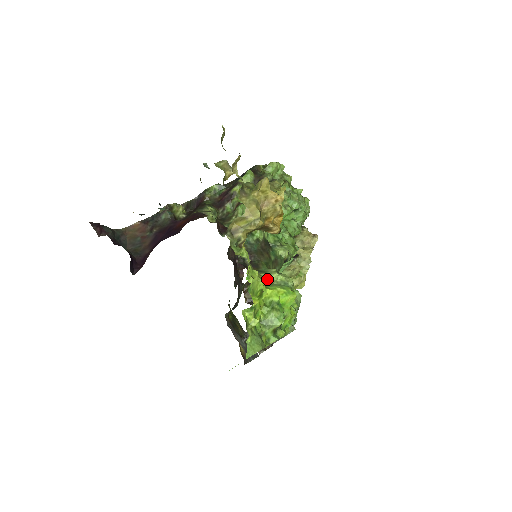
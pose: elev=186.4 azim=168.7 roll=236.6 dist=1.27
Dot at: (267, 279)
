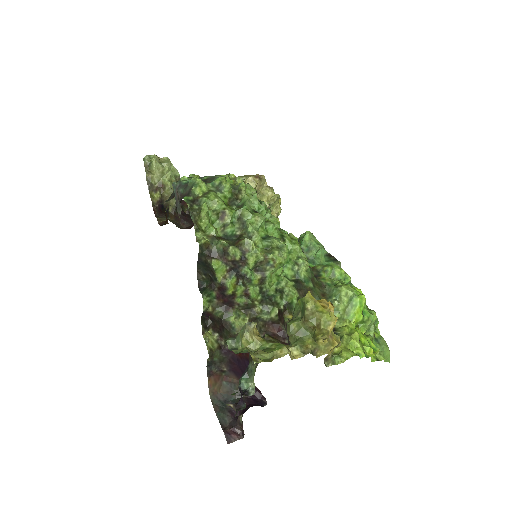
Dot at: (342, 315)
